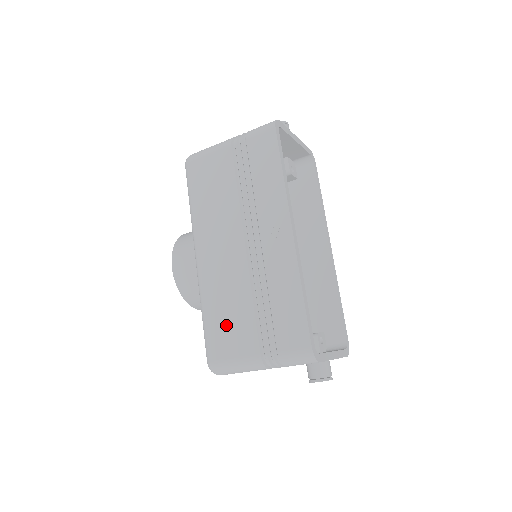
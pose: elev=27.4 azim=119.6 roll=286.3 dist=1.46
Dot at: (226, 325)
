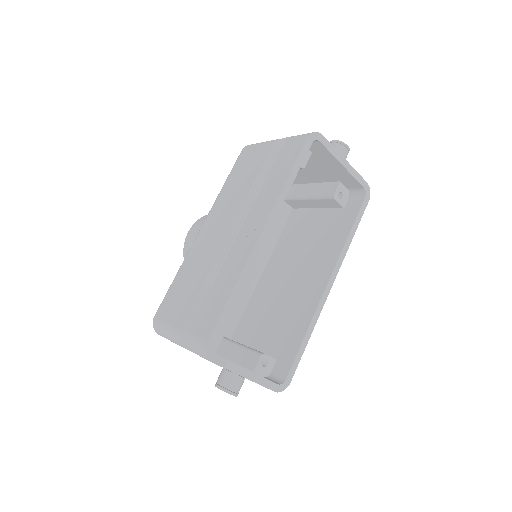
Dot at: (179, 292)
